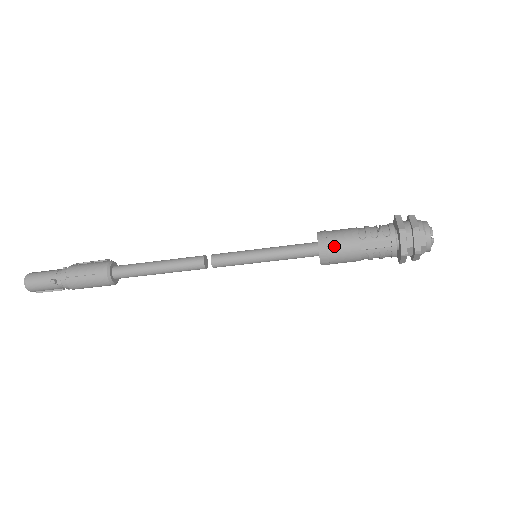
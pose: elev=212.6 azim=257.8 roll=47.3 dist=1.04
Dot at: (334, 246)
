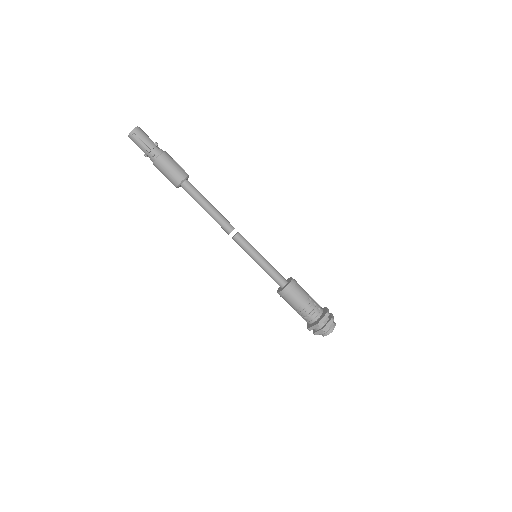
Dot at: occluded
